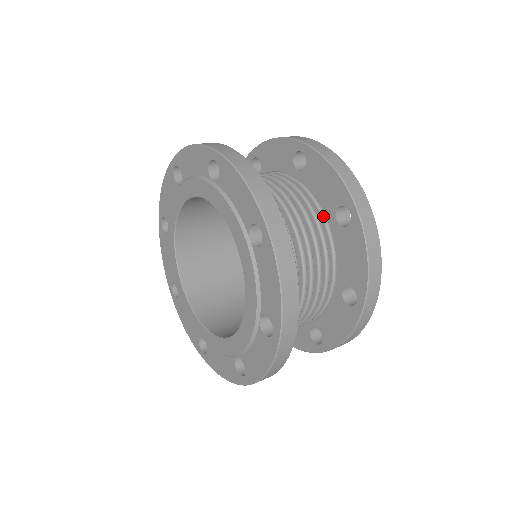
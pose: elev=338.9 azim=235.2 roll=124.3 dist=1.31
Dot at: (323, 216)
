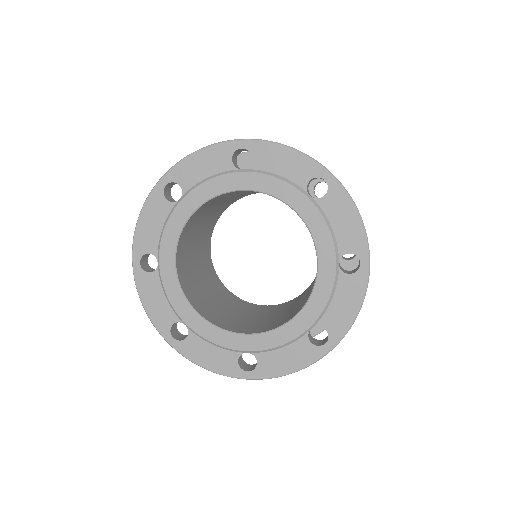
Dot at: occluded
